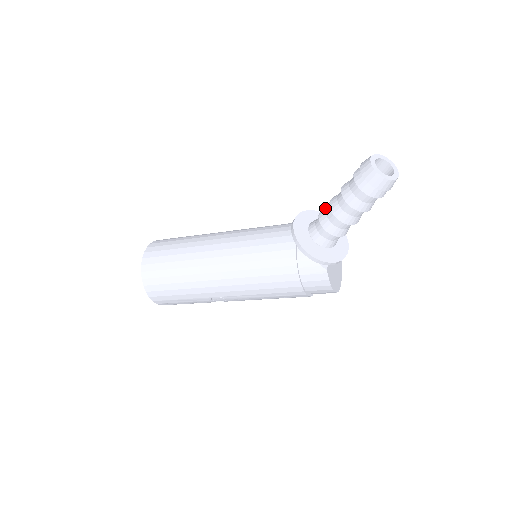
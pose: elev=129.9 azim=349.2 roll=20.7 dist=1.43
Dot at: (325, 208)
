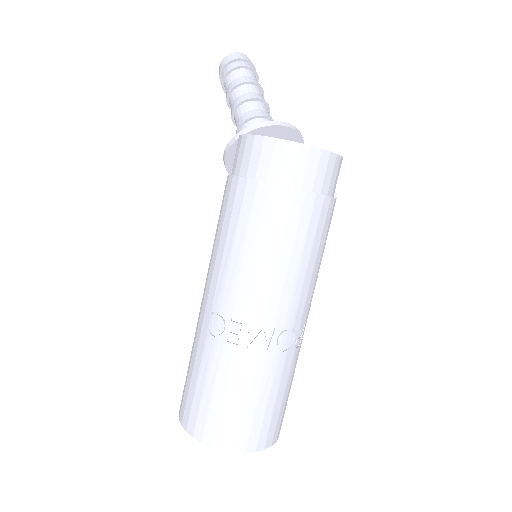
Dot at: occluded
